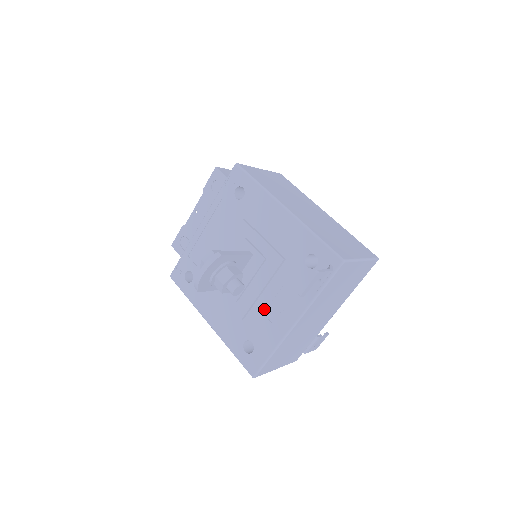
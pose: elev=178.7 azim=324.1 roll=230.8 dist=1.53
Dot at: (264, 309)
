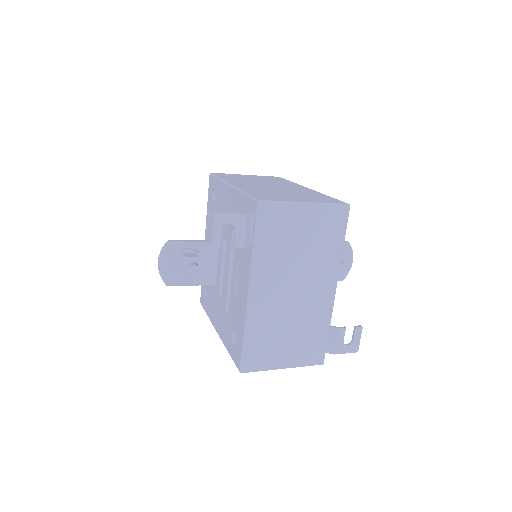
Dot at: (234, 292)
